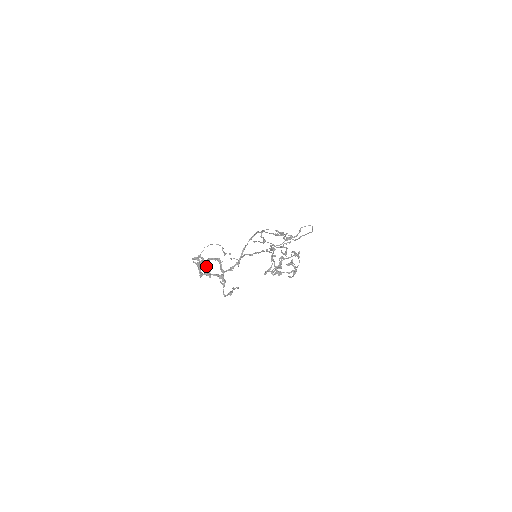
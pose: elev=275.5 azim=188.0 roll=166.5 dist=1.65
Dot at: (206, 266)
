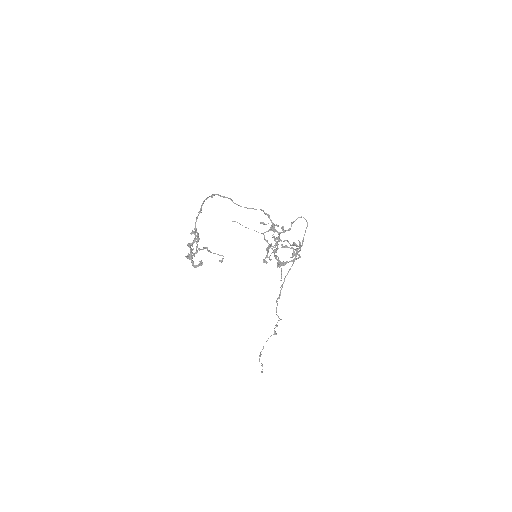
Dot at: (192, 249)
